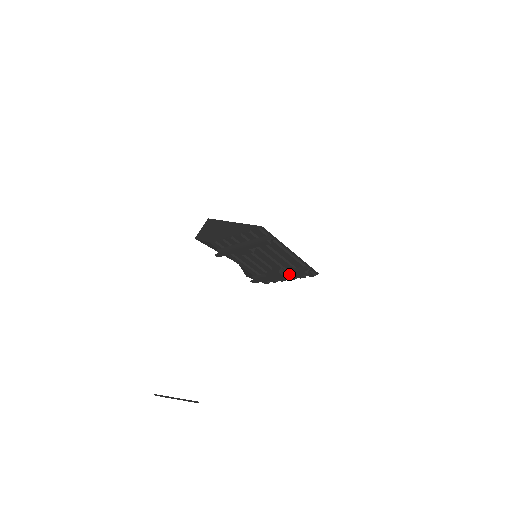
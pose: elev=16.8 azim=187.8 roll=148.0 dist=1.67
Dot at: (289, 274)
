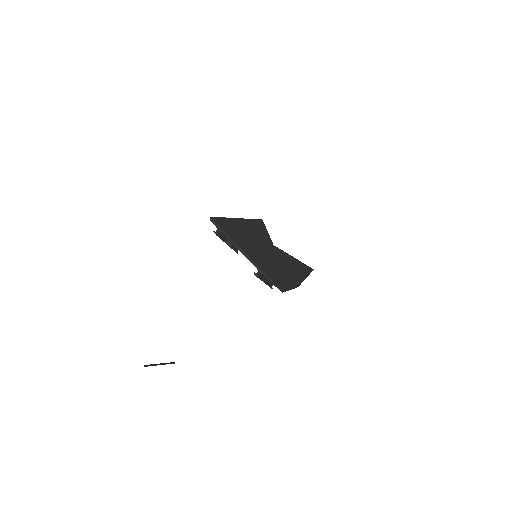
Dot at: occluded
